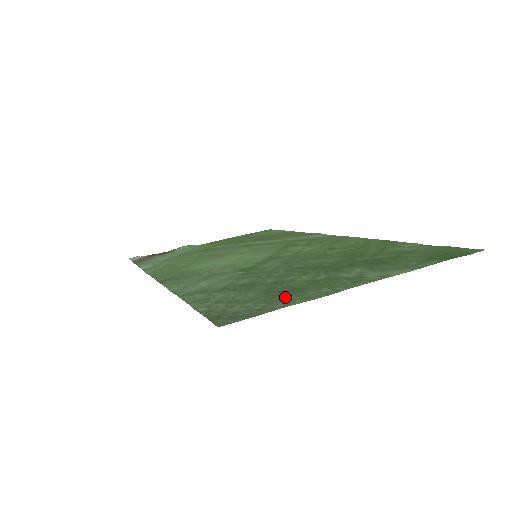
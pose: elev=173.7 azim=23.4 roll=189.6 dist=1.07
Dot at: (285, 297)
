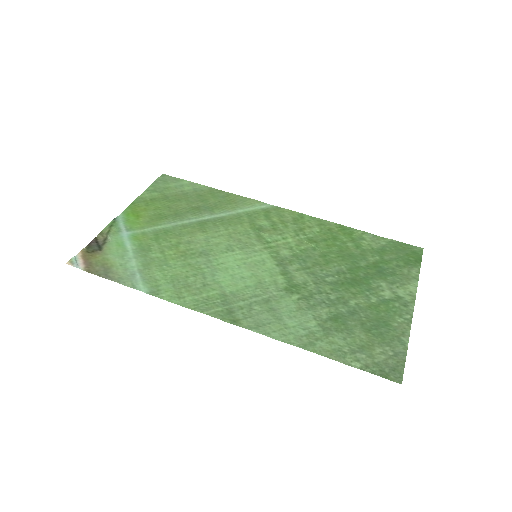
Dot at: (390, 335)
